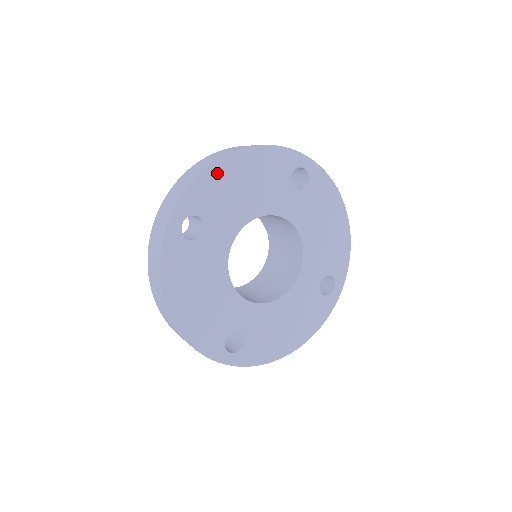
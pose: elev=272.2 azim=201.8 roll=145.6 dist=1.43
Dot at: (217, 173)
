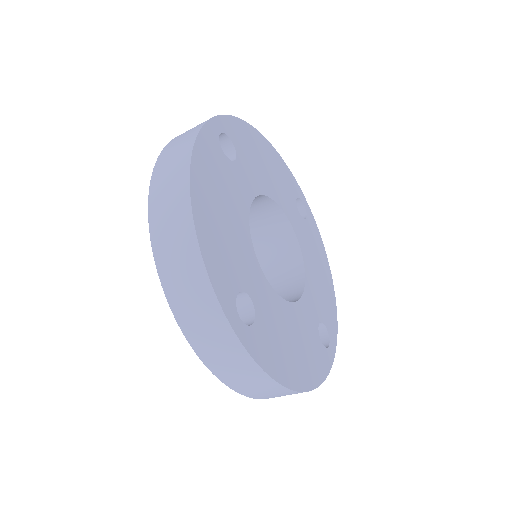
Dot at: (205, 235)
